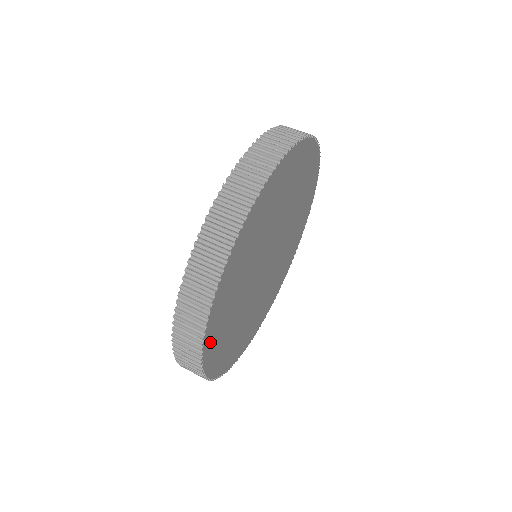
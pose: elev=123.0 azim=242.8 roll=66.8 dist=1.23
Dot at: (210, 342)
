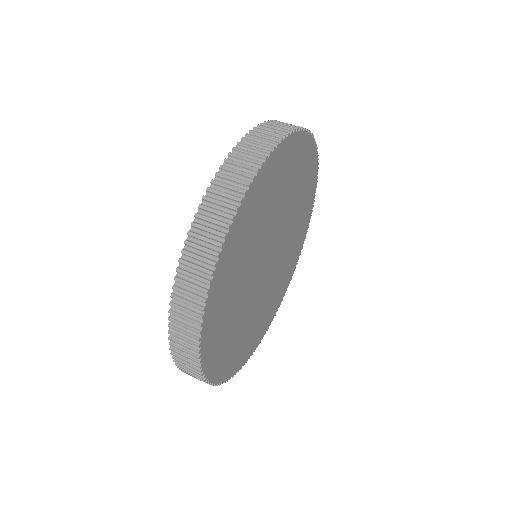
Dot at: (214, 294)
